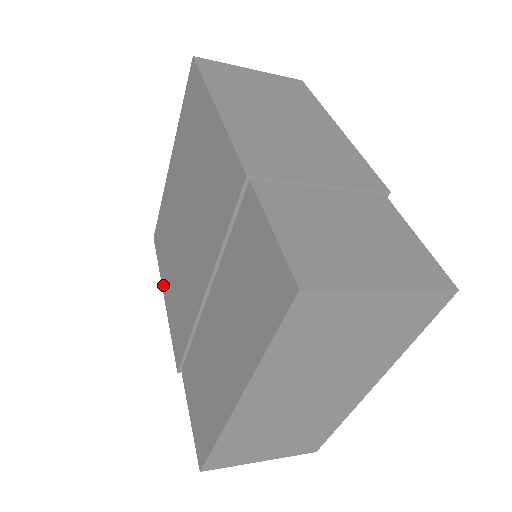
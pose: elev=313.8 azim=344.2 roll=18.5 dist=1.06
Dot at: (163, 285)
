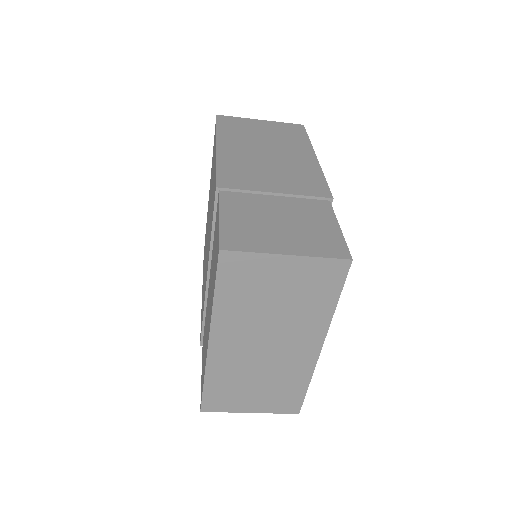
Dot at: (202, 286)
